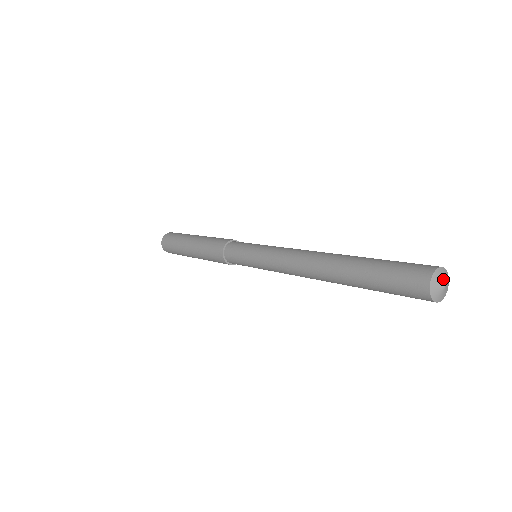
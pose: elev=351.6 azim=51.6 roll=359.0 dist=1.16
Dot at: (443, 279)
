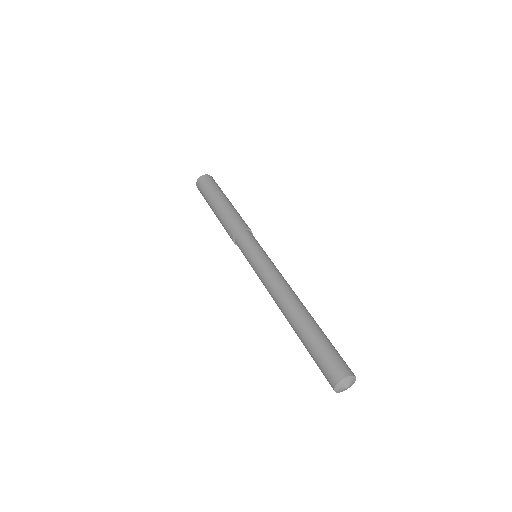
Dot at: (349, 383)
